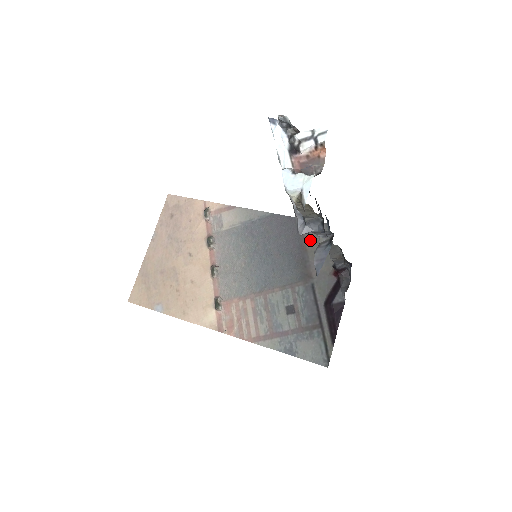
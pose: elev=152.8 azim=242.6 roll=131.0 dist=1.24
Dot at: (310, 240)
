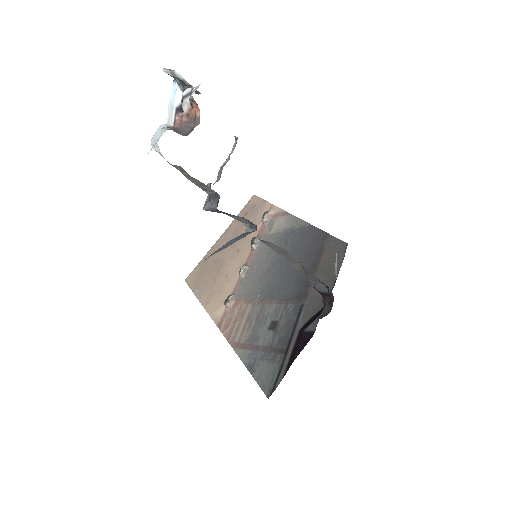
Dot at: (325, 258)
